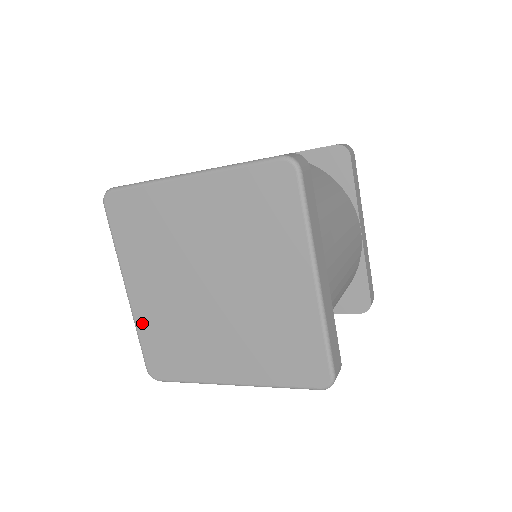
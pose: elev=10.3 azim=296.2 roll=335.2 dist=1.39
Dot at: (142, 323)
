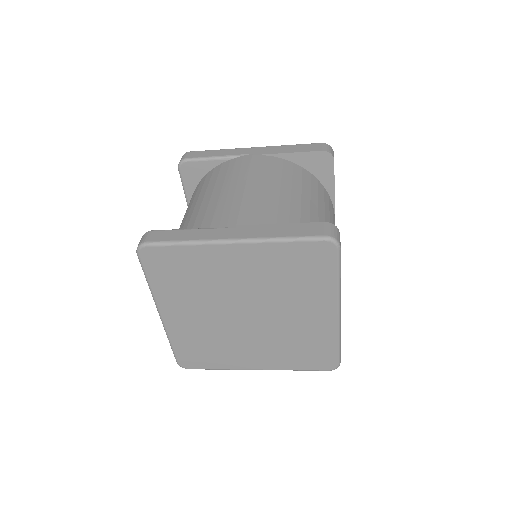
Dot at: (175, 336)
